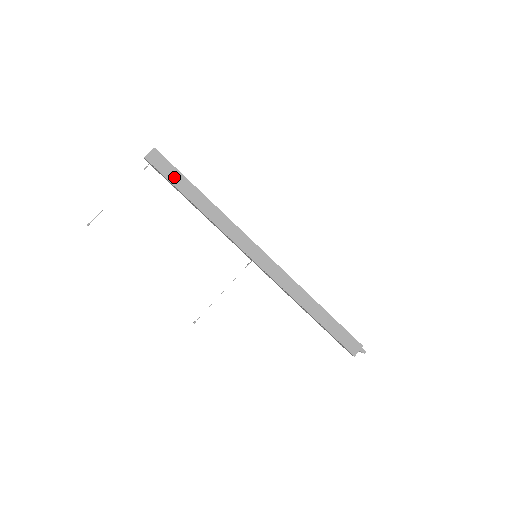
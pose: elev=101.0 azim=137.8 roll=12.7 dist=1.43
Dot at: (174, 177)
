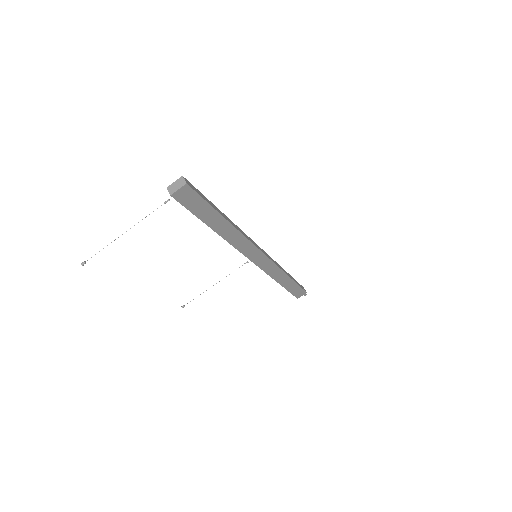
Dot at: (201, 210)
